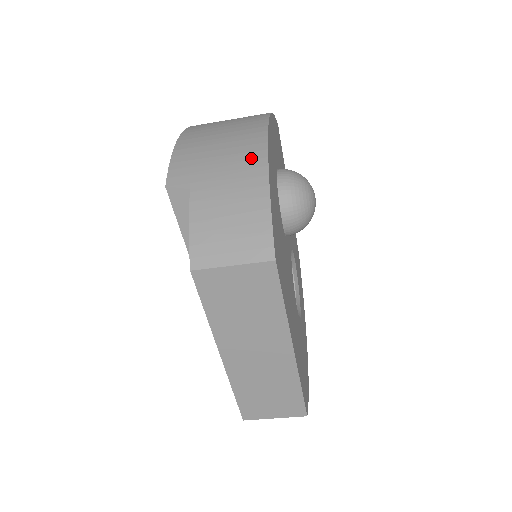
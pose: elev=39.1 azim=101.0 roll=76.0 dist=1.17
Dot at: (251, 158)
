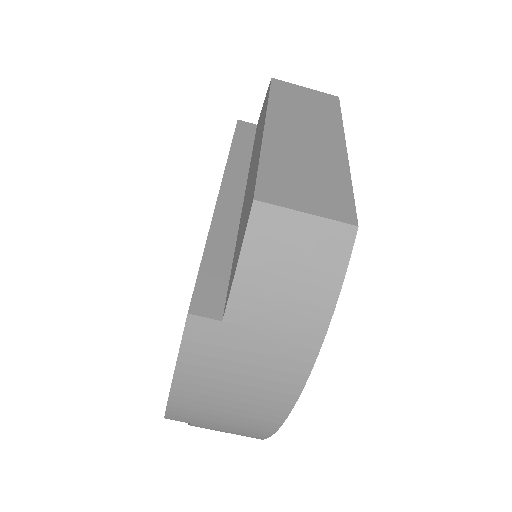
Dot at: occluded
